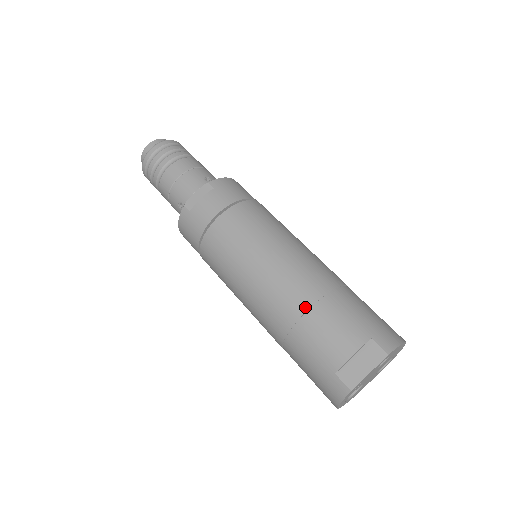
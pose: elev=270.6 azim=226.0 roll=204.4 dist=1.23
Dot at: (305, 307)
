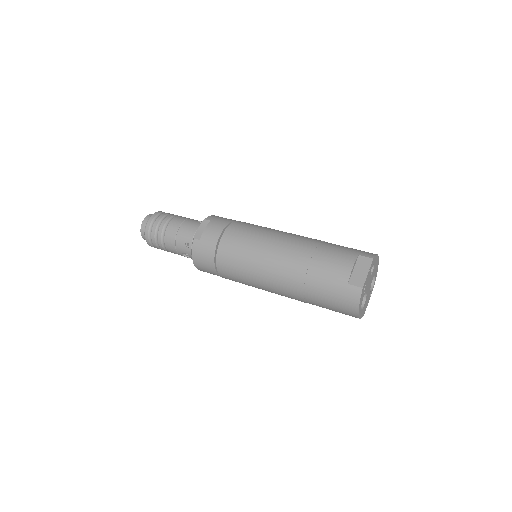
Dot at: (309, 256)
